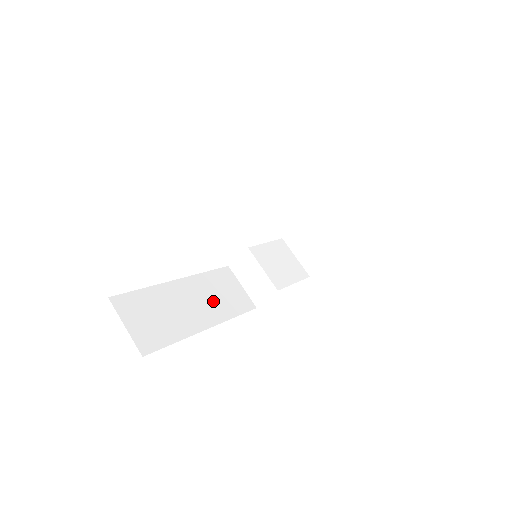
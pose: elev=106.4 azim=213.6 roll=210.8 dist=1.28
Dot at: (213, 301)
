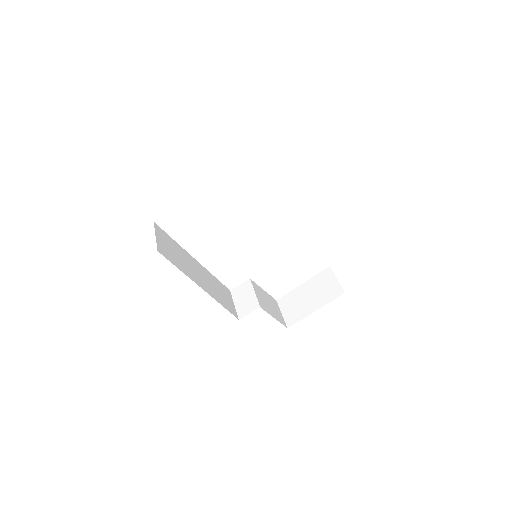
Dot at: (212, 287)
